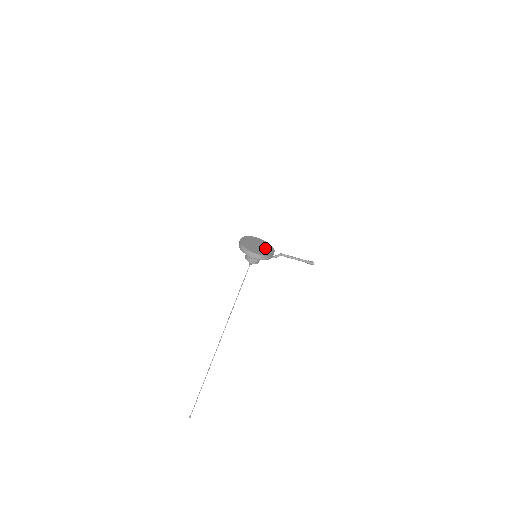
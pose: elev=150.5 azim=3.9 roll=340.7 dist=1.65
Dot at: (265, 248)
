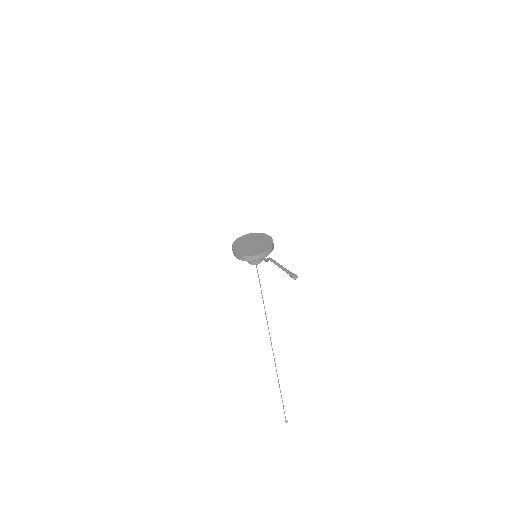
Dot at: (256, 248)
